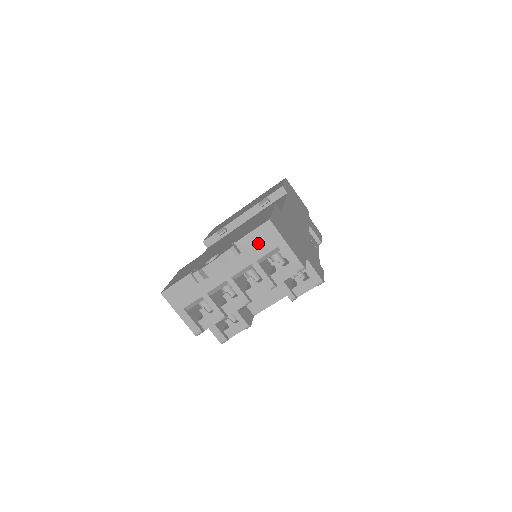
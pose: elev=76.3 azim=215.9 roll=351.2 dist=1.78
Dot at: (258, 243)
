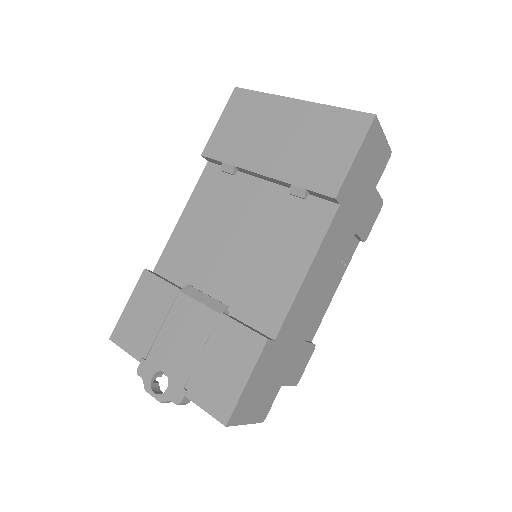
Dot at: occluded
